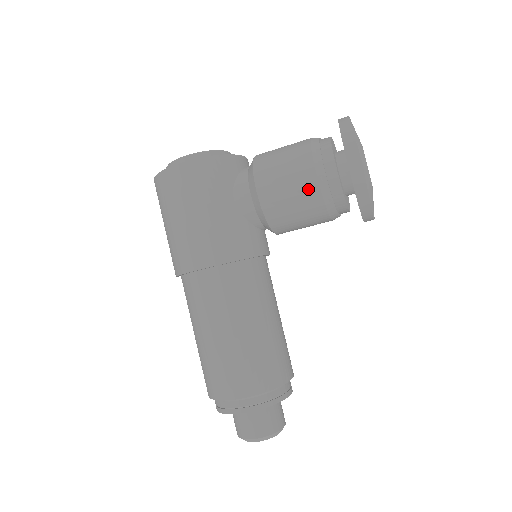
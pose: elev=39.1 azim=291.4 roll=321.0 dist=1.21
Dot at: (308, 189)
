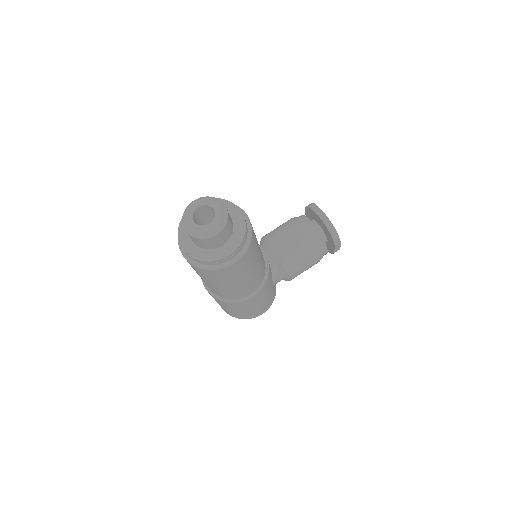
Dot at: occluded
